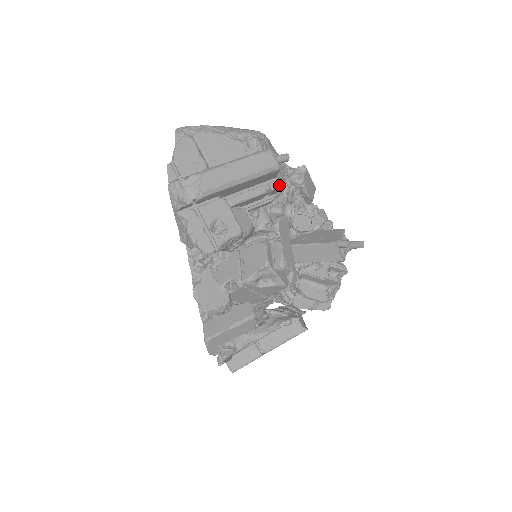
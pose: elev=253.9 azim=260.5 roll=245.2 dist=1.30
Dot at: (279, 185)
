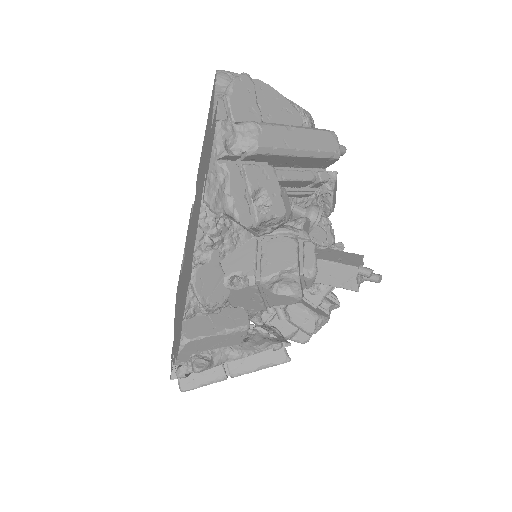
Dot at: (328, 178)
